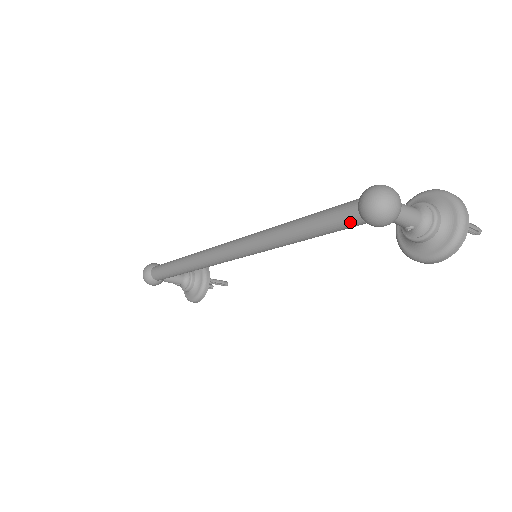
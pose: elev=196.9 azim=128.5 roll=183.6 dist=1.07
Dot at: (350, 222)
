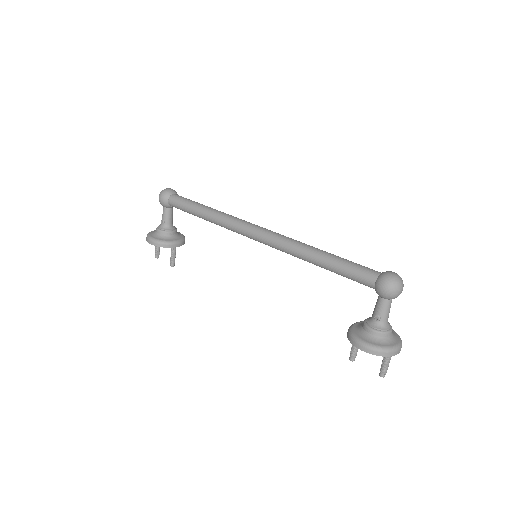
Dot at: (367, 275)
